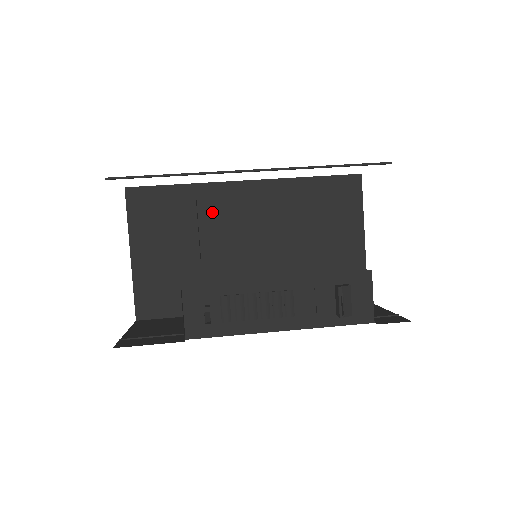
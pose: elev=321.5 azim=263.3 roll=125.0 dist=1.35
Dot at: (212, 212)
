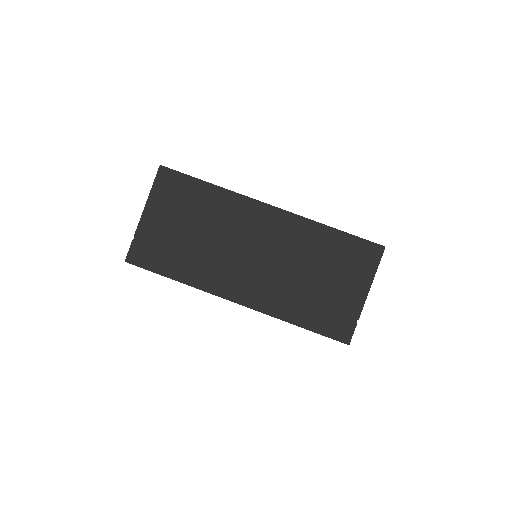
Dot at: occluded
